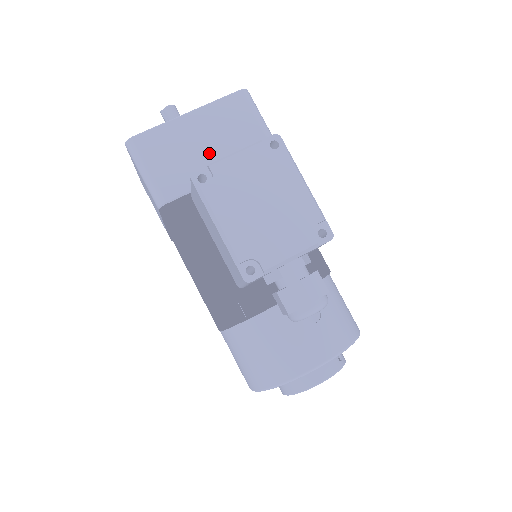
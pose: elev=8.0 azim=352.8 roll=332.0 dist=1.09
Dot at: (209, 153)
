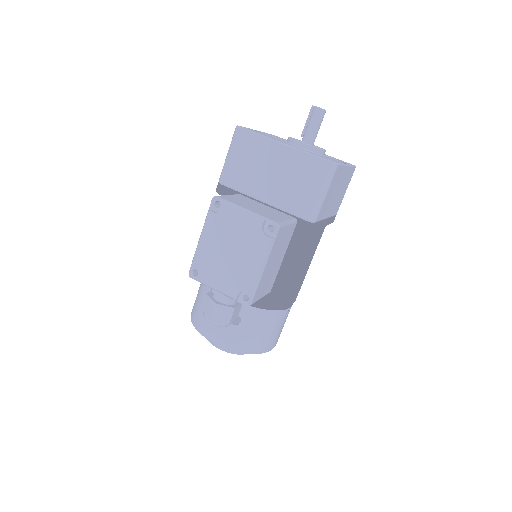
Dot at: (270, 181)
